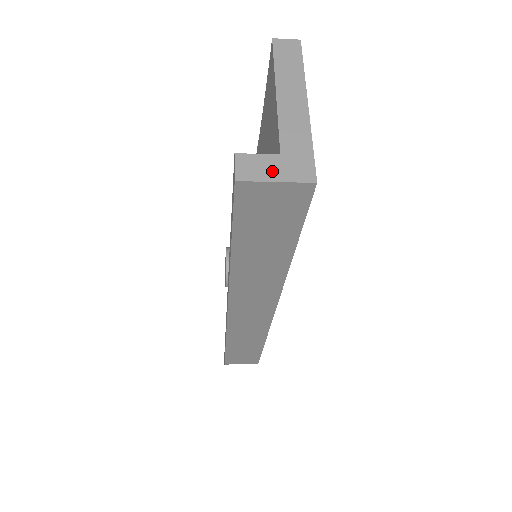
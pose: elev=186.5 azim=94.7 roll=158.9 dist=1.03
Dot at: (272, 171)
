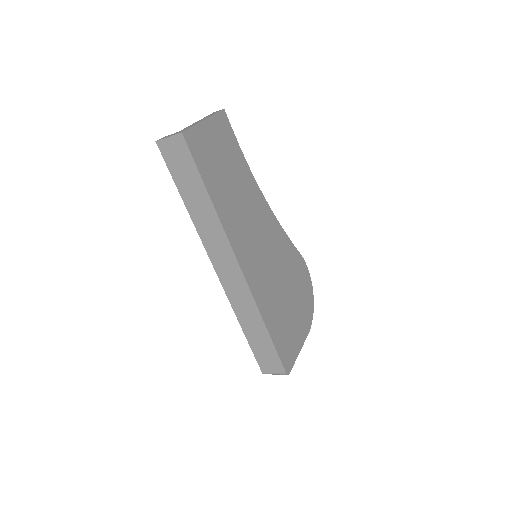
Dot at: (170, 136)
